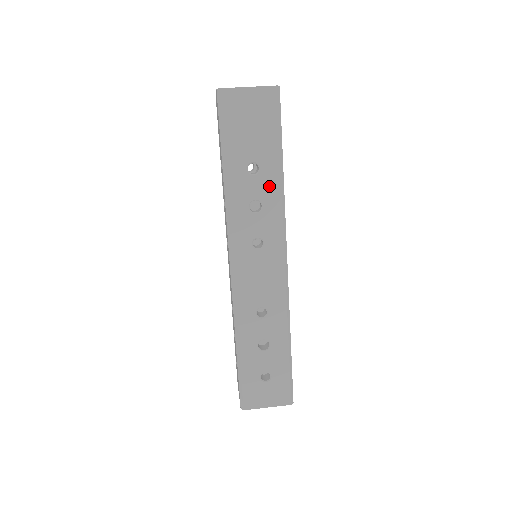
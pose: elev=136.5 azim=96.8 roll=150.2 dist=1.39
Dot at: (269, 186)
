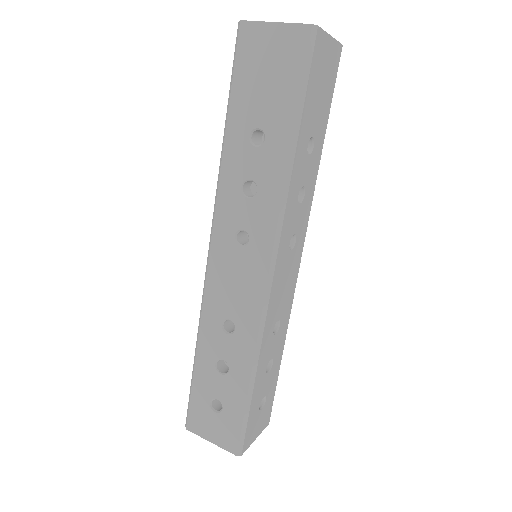
Dot at: (313, 169)
